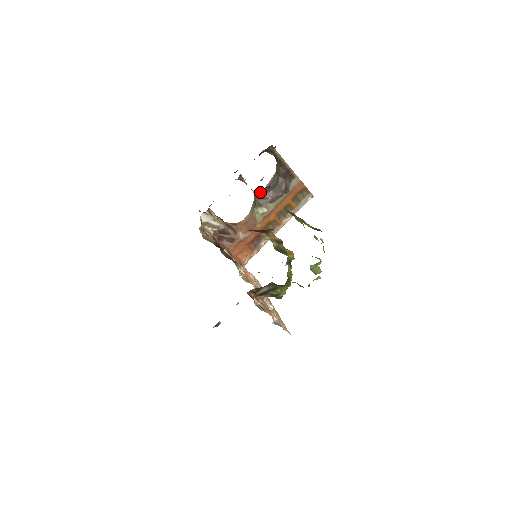
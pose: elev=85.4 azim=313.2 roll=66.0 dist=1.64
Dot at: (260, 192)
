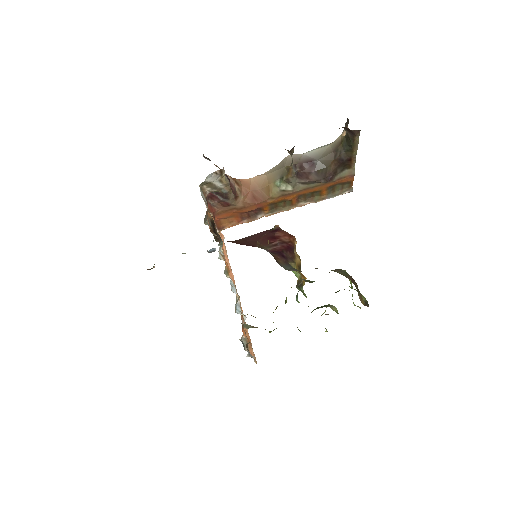
Dot at: (298, 166)
